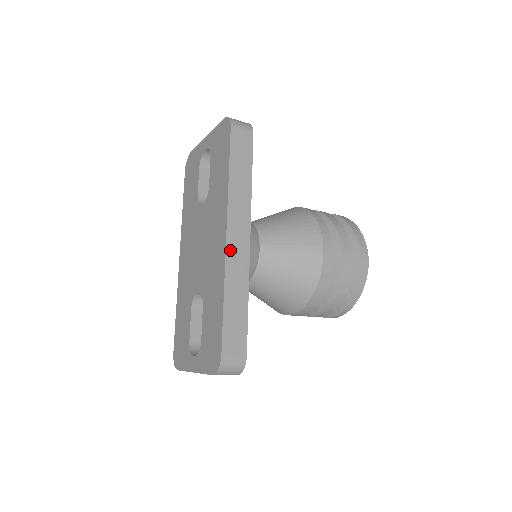
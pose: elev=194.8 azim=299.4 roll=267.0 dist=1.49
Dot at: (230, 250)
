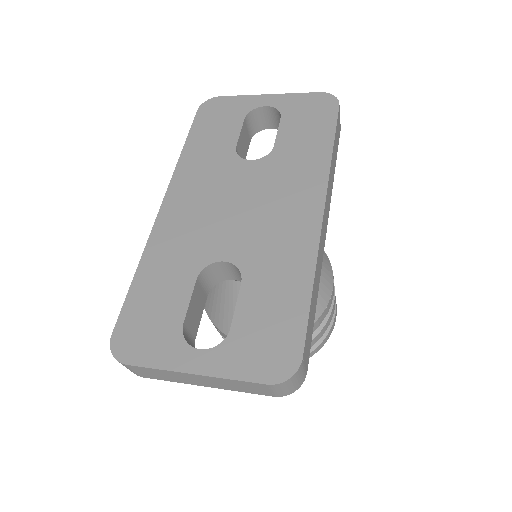
Dot at: (322, 229)
